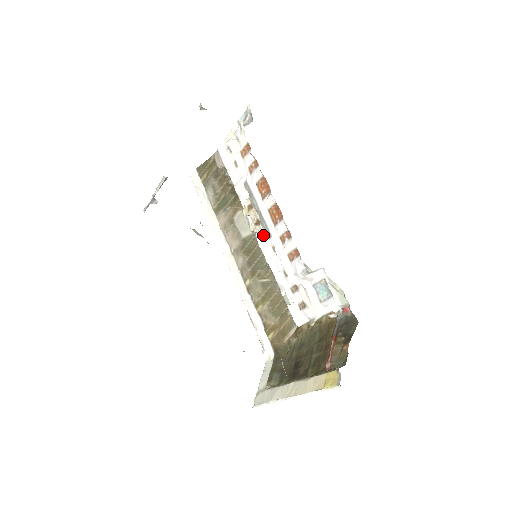
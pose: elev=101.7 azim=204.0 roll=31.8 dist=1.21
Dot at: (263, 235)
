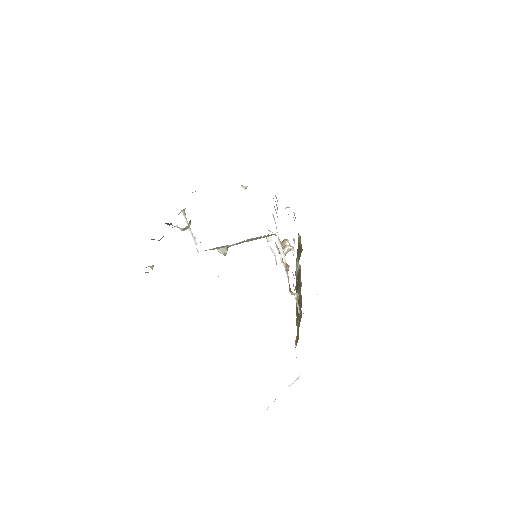
Dot at: occluded
